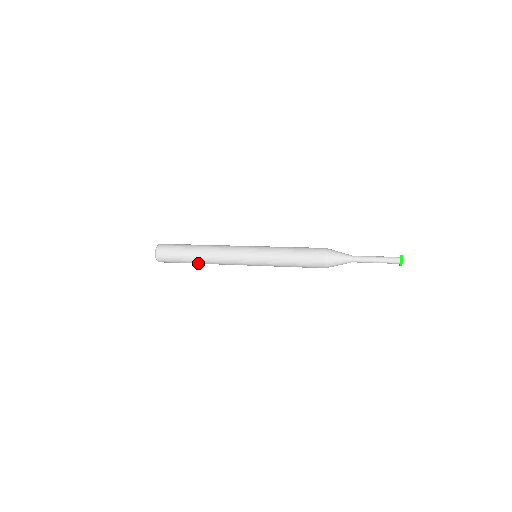
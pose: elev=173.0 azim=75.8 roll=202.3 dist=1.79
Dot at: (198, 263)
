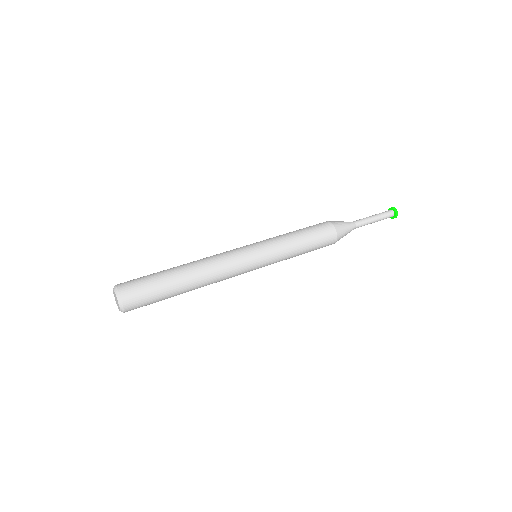
Dot at: occluded
